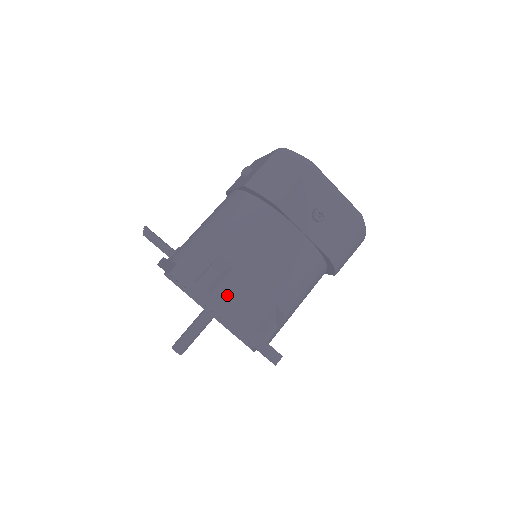
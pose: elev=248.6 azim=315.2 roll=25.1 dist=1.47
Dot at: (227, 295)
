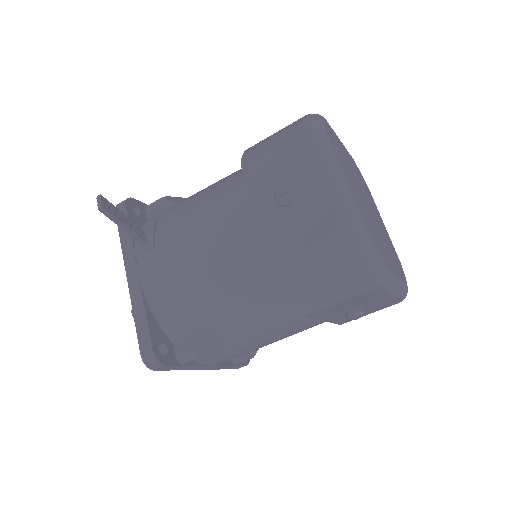
Dot at: (209, 359)
